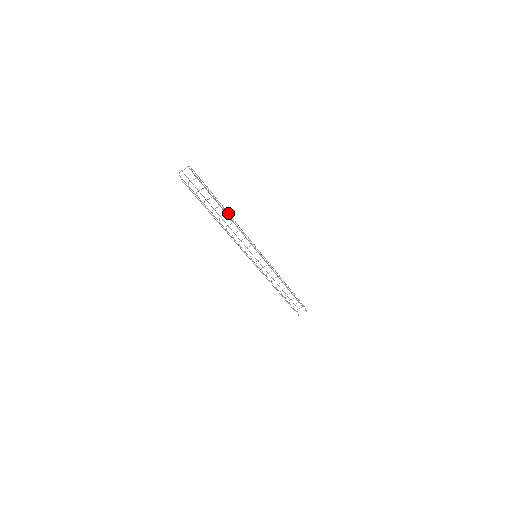
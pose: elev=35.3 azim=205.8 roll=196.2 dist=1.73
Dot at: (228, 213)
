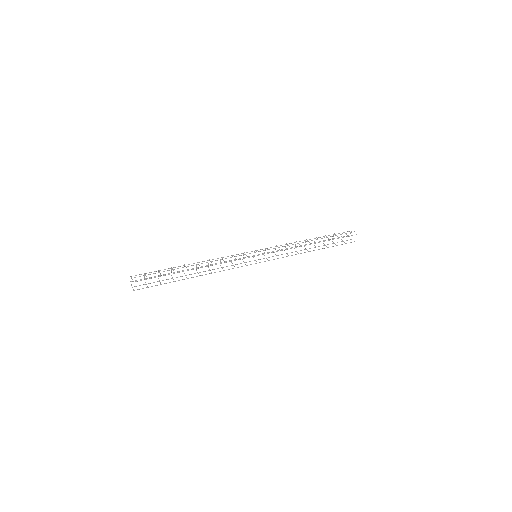
Dot at: occluded
